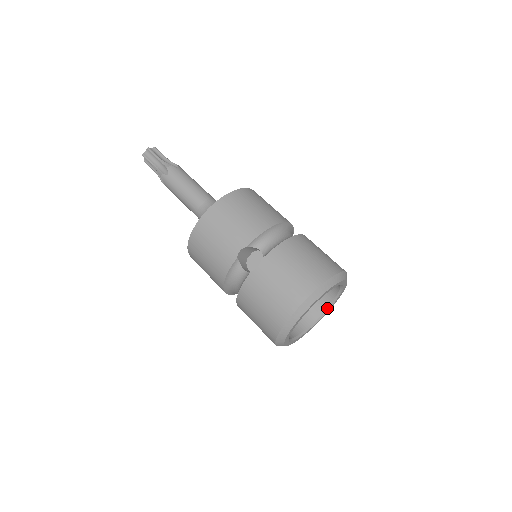
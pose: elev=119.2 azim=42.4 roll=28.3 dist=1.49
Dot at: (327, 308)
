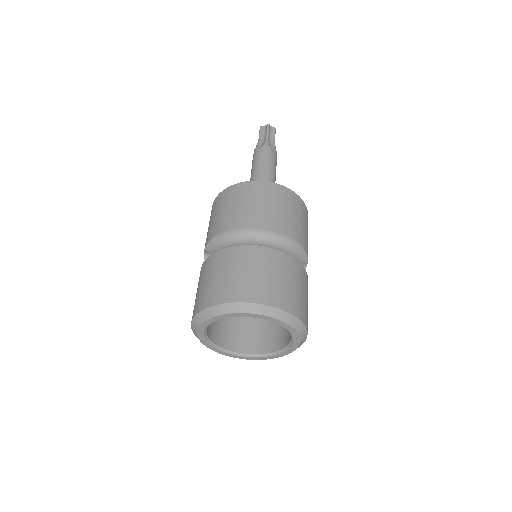
Dot at: (291, 337)
